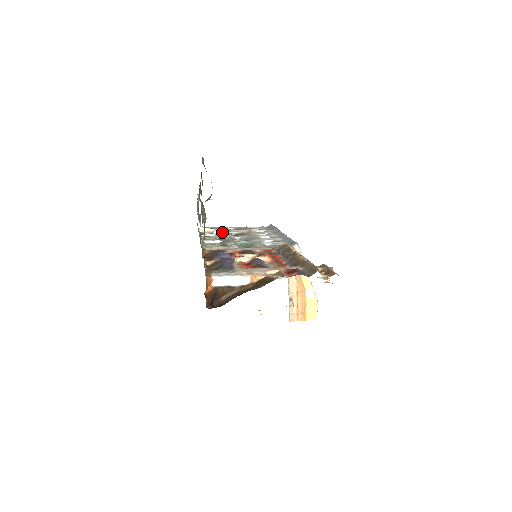
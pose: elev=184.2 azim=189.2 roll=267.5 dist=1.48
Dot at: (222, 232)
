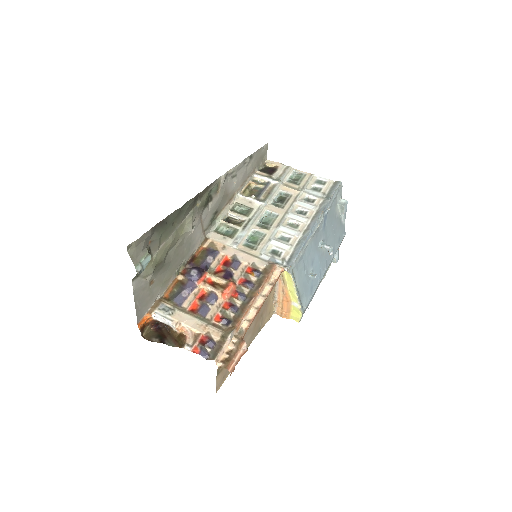
Dot at: (270, 189)
